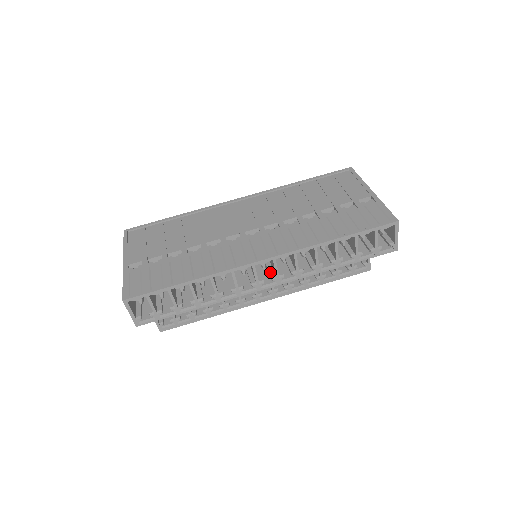
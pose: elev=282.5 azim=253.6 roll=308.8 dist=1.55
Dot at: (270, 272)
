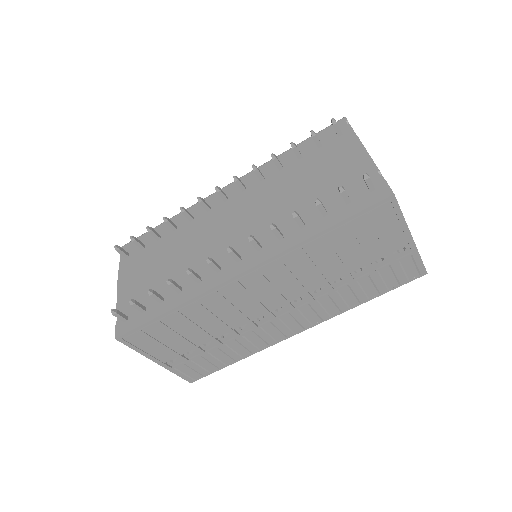
Dot at: occluded
